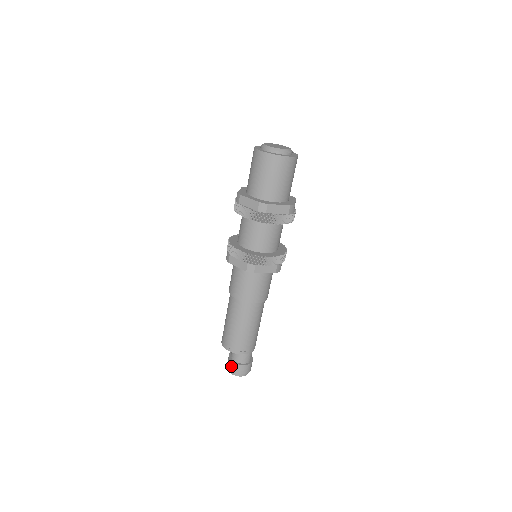
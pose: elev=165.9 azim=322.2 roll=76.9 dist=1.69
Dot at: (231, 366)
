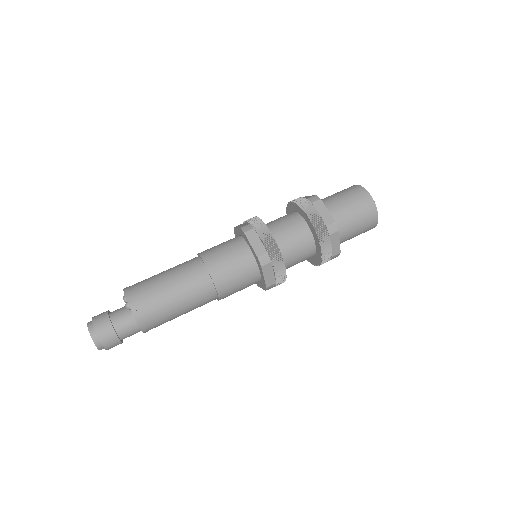
Dot at: (102, 324)
